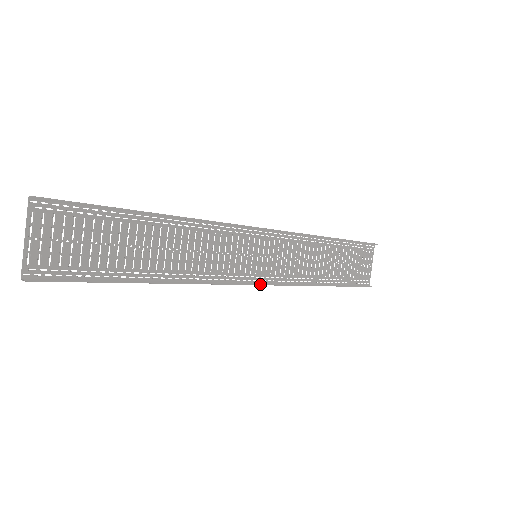
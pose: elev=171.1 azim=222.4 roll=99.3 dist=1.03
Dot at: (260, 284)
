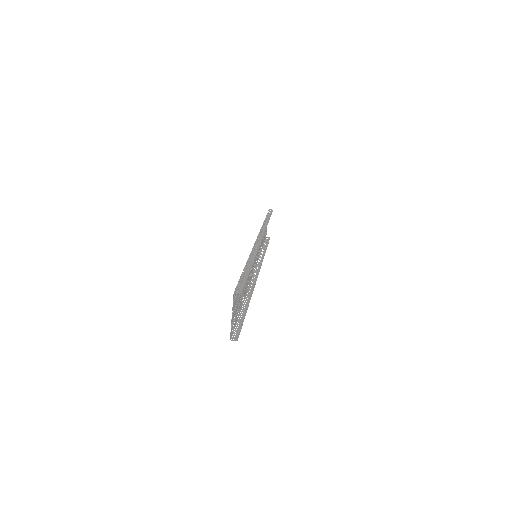
Dot at: occluded
